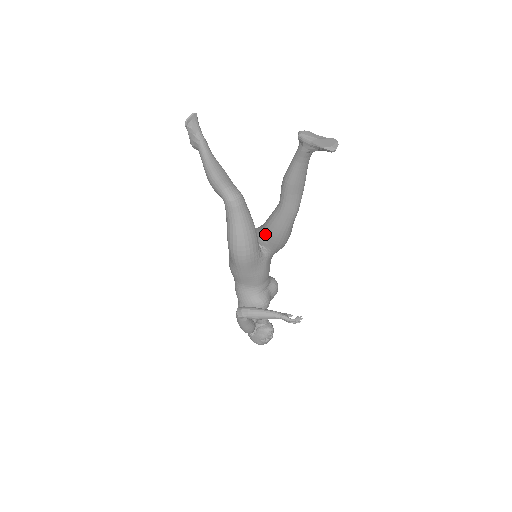
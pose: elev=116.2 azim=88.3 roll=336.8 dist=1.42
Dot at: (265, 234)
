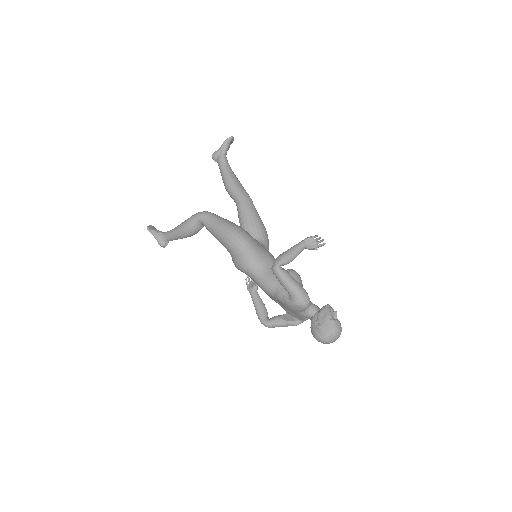
Dot at: (245, 228)
